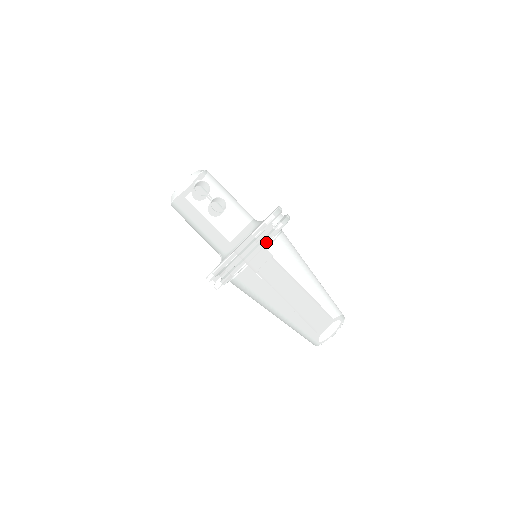
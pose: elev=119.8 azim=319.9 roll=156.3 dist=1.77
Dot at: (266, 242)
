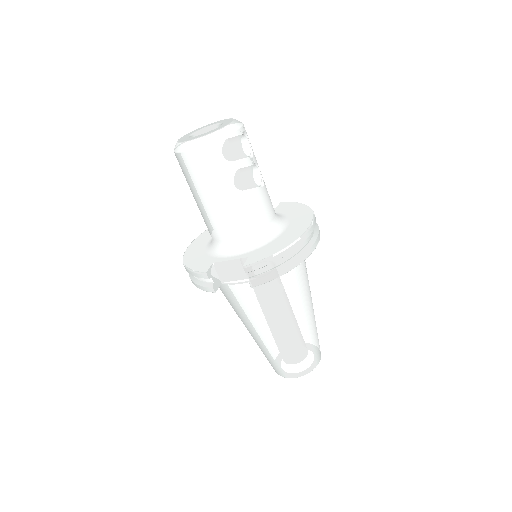
Dot at: (317, 242)
